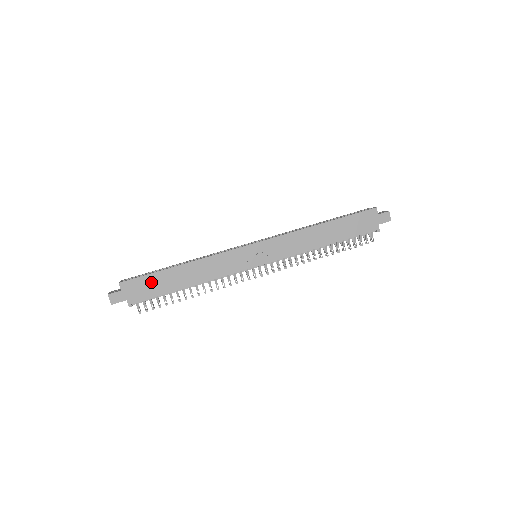
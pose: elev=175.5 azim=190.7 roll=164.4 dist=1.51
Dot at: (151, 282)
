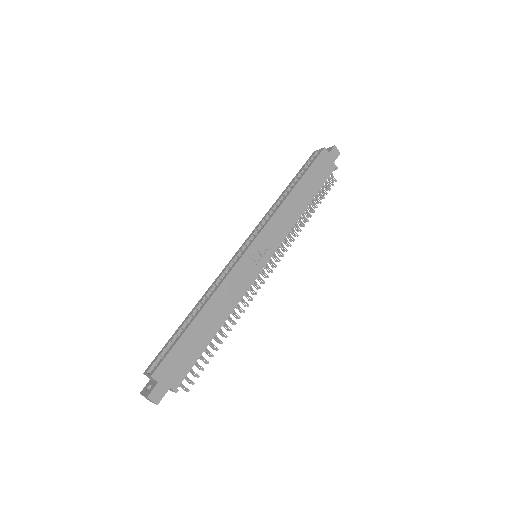
Dot at: (182, 351)
